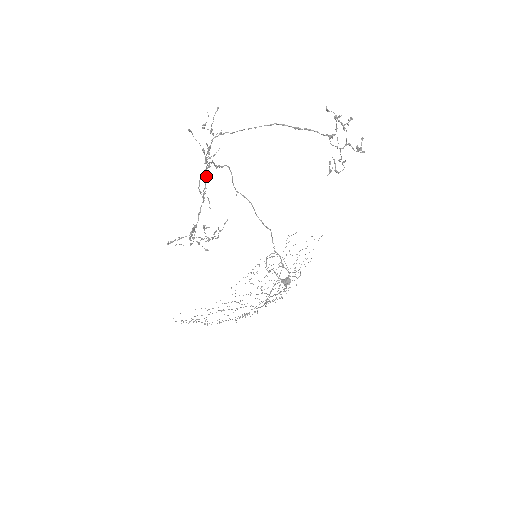
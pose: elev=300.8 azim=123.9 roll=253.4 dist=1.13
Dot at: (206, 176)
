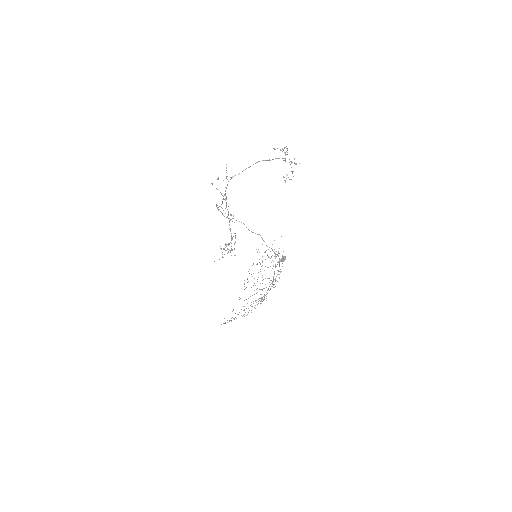
Dot at: occluded
